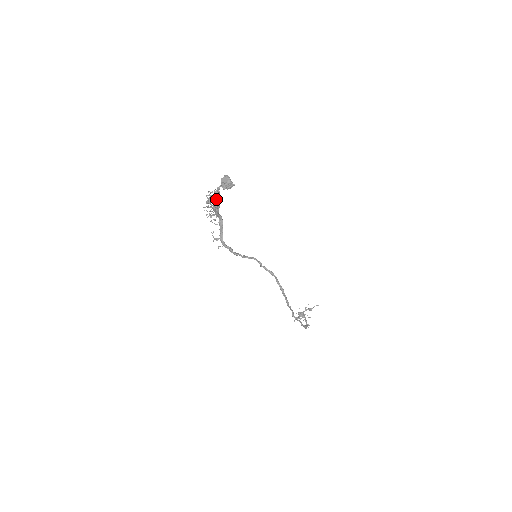
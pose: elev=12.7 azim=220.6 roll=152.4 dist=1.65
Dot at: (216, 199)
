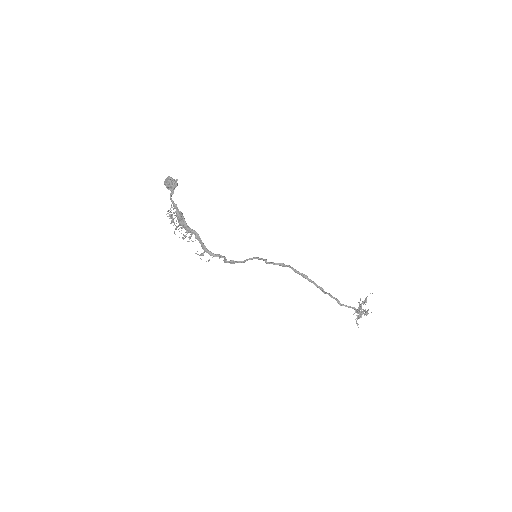
Dot at: (175, 211)
